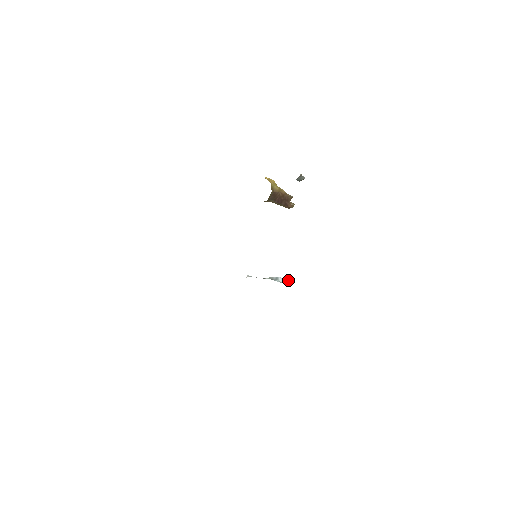
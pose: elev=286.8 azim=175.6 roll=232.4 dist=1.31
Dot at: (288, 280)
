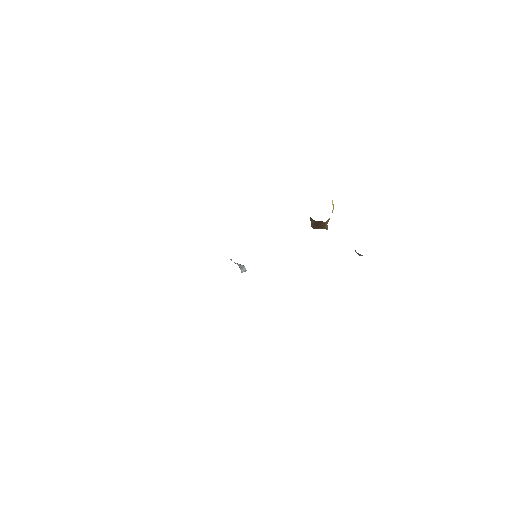
Dot at: occluded
